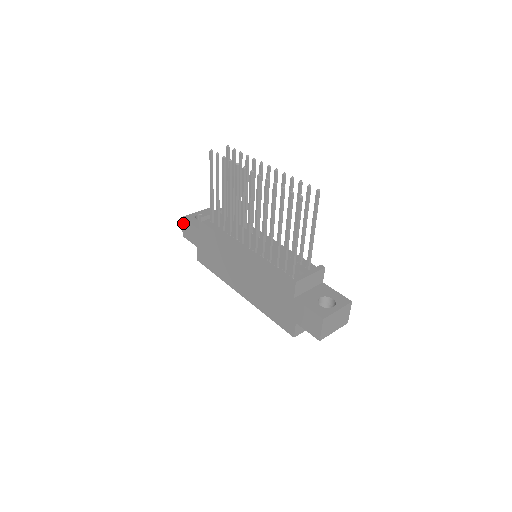
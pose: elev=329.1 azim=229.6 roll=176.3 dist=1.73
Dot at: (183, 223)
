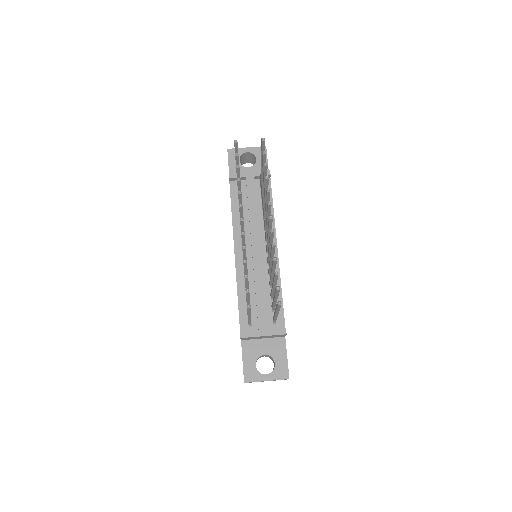
Dot at: occluded
